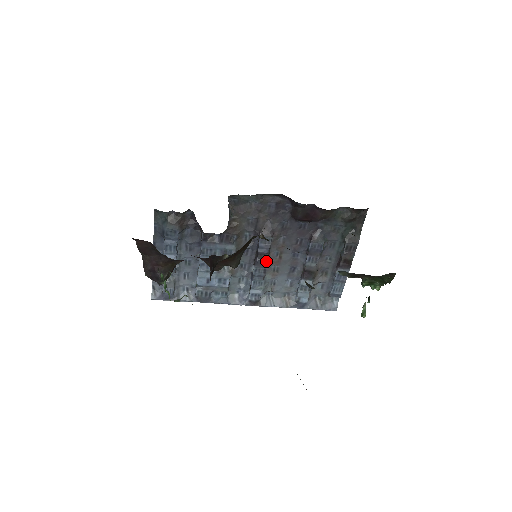
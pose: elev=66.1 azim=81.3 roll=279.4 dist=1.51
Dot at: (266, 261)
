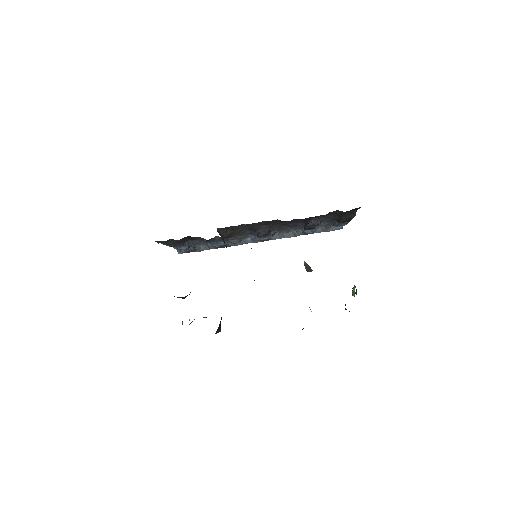
Dot at: occluded
